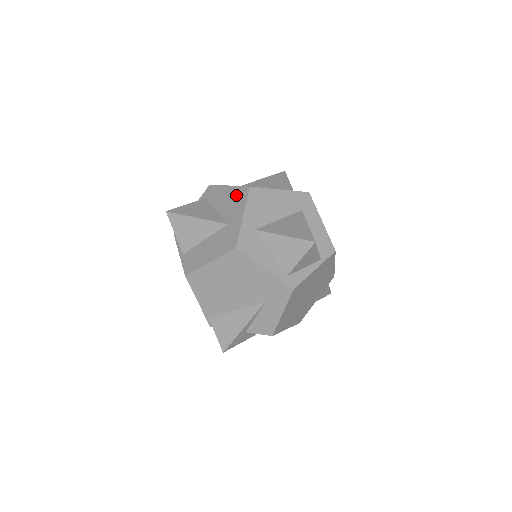
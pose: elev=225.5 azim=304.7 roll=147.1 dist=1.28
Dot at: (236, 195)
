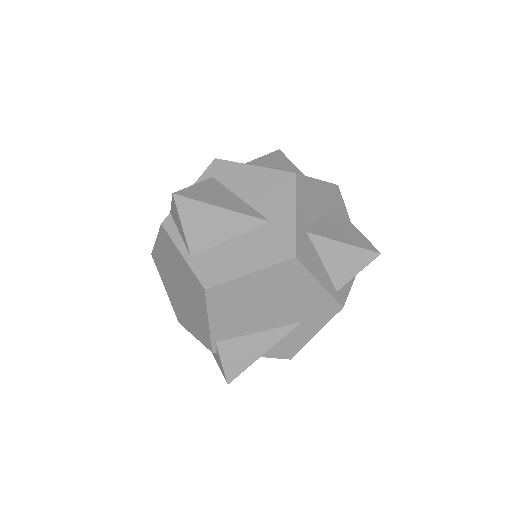
Dot at: (273, 181)
